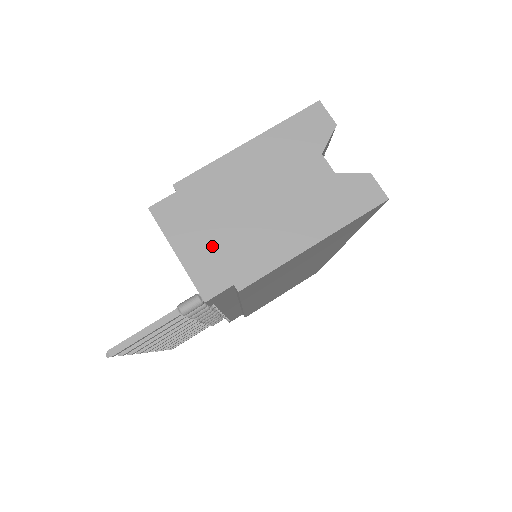
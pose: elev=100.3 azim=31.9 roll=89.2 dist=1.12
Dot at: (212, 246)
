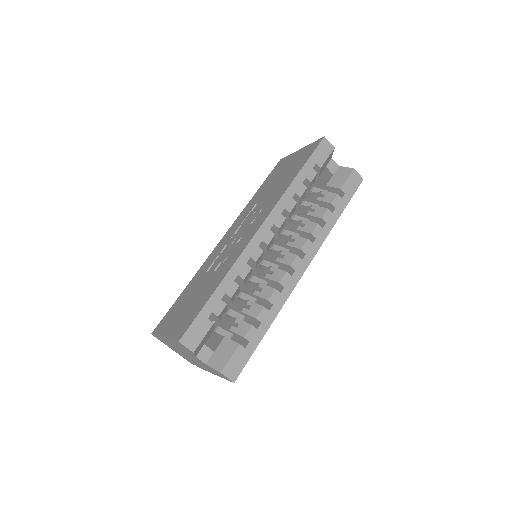
Dot at: (181, 354)
